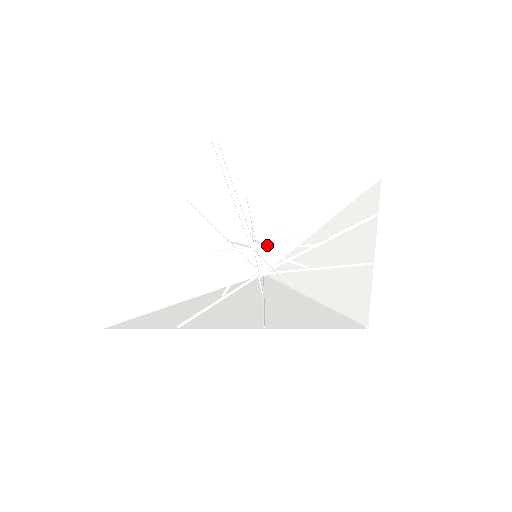
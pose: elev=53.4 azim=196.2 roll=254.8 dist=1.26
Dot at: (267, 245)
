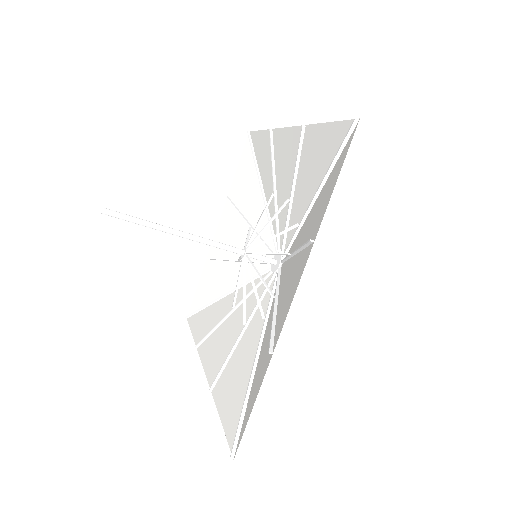
Dot at: (257, 246)
